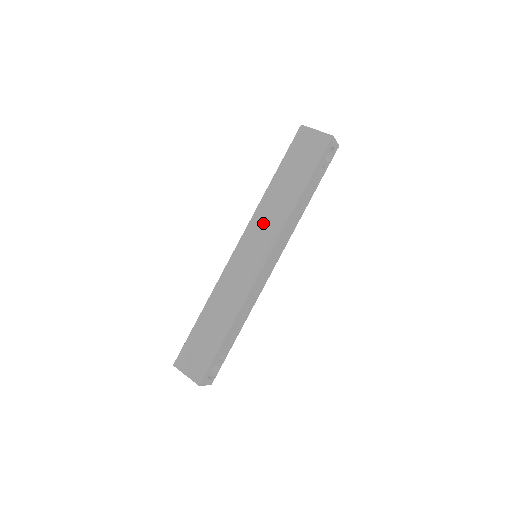
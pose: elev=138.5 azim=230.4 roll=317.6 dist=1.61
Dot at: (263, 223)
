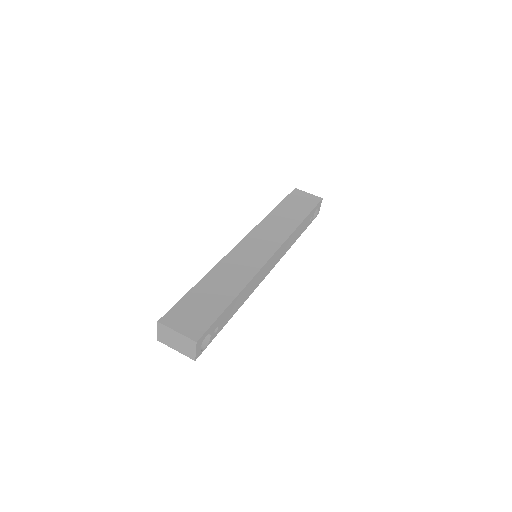
Dot at: (268, 231)
